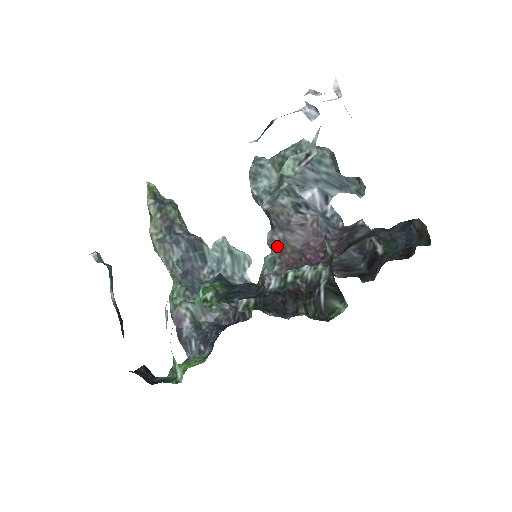
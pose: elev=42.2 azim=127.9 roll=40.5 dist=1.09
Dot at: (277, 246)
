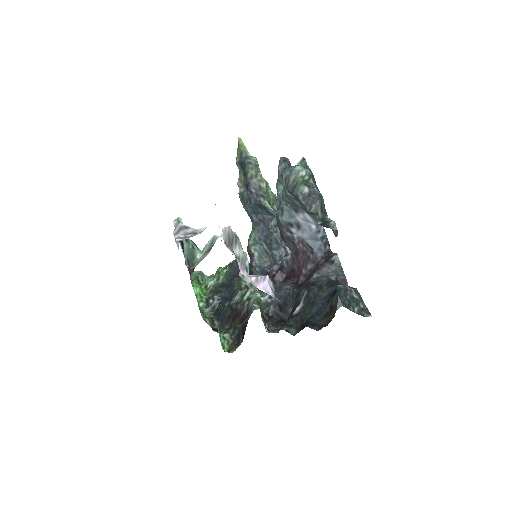
Dot at: occluded
